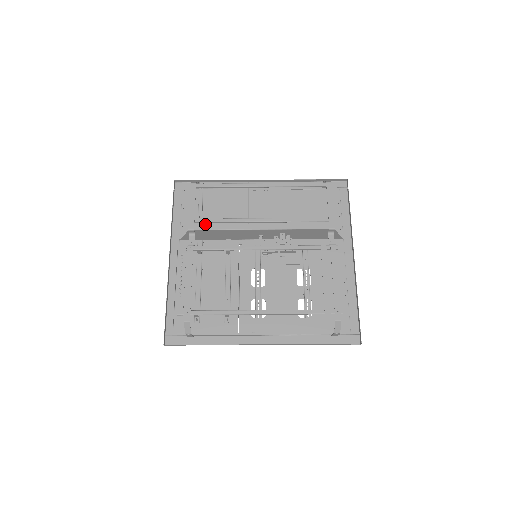
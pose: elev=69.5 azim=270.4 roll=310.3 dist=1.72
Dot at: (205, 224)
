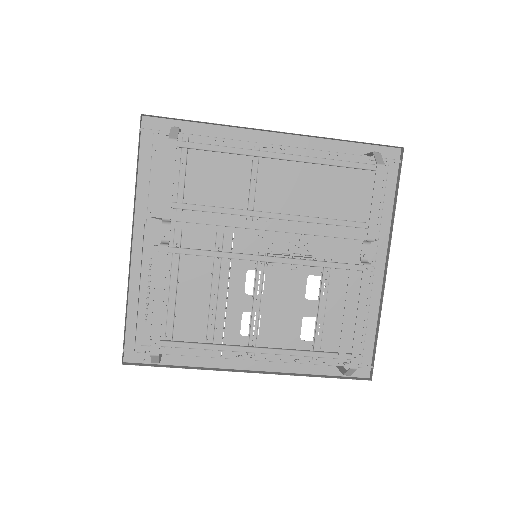
Dot at: (186, 193)
